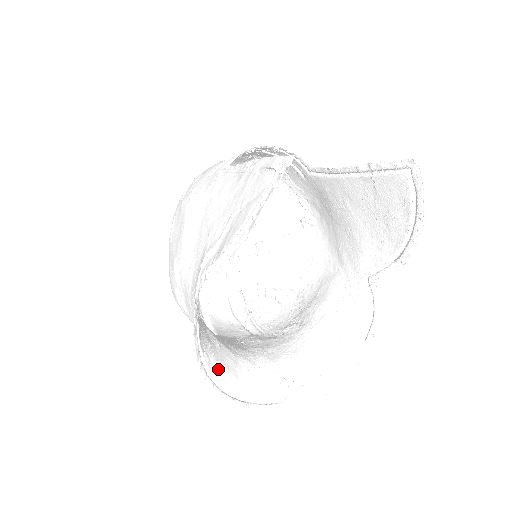
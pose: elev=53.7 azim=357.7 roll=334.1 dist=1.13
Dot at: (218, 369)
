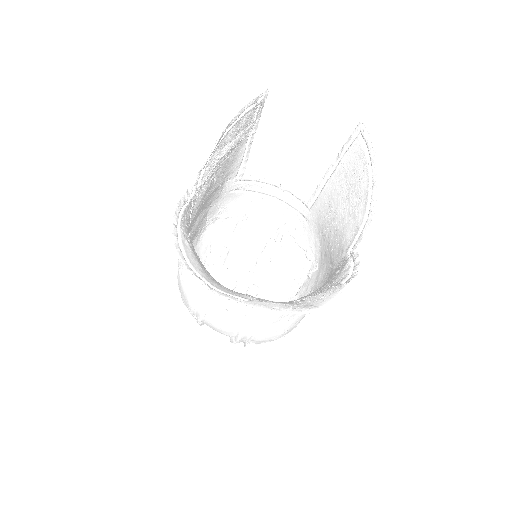
Dot at: (190, 252)
